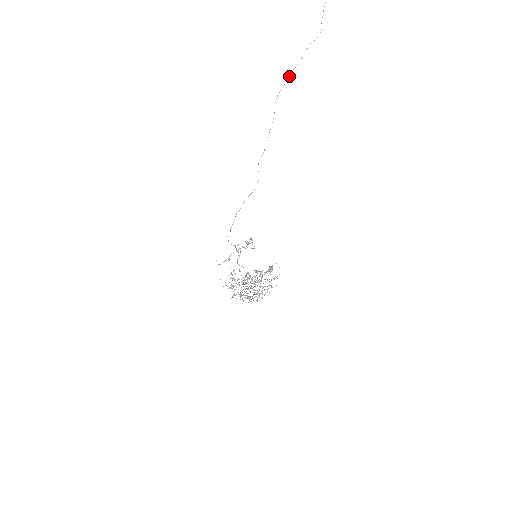
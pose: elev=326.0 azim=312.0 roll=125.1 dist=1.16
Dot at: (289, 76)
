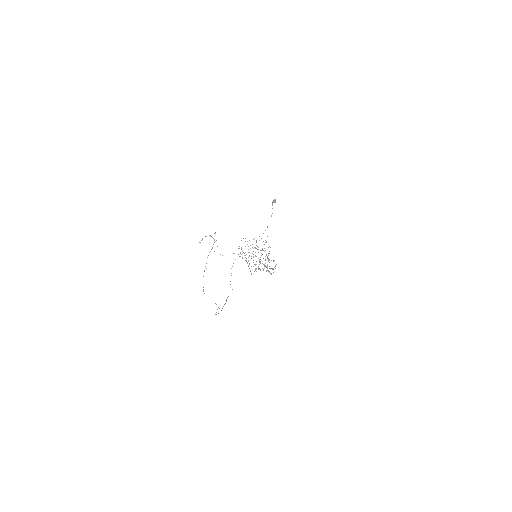
Dot at: occluded
